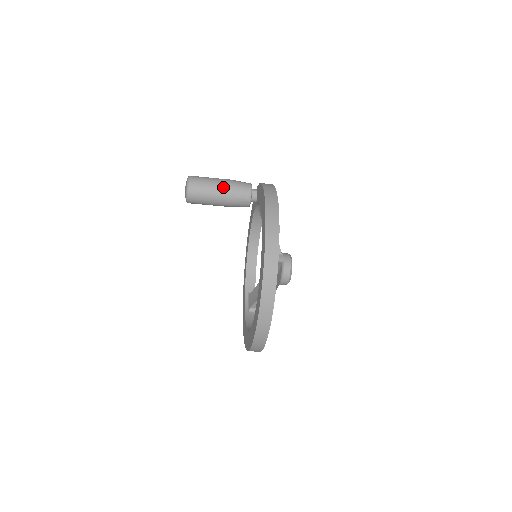
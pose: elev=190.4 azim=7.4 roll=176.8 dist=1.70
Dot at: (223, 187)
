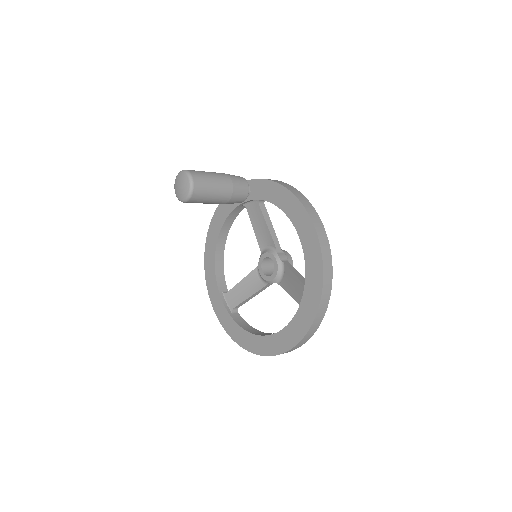
Dot at: (225, 183)
